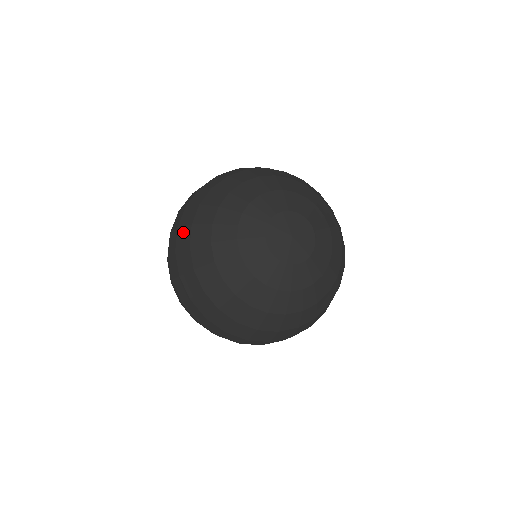
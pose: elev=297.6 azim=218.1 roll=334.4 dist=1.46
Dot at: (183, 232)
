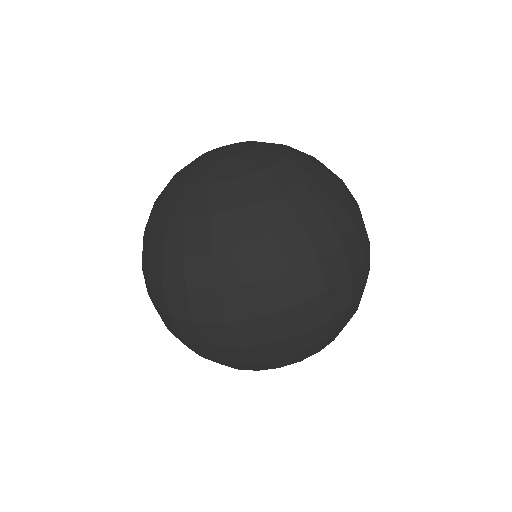
Dot at: (143, 256)
